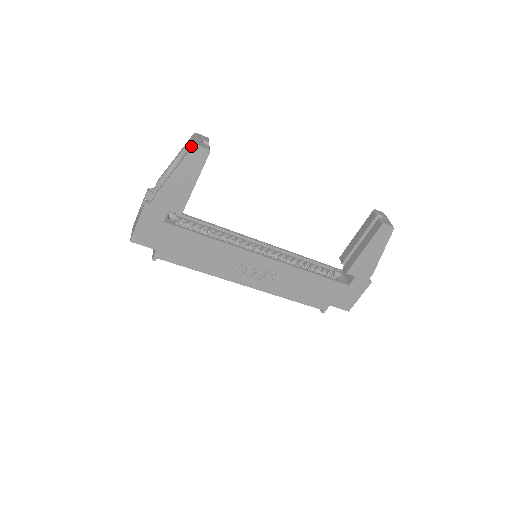
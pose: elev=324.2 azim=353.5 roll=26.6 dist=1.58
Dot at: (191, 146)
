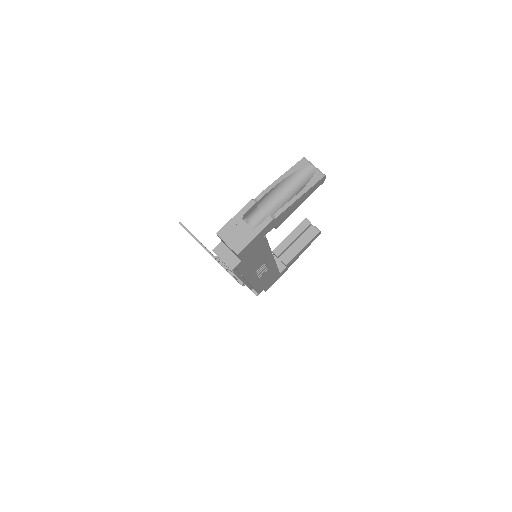
Dot at: (319, 175)
